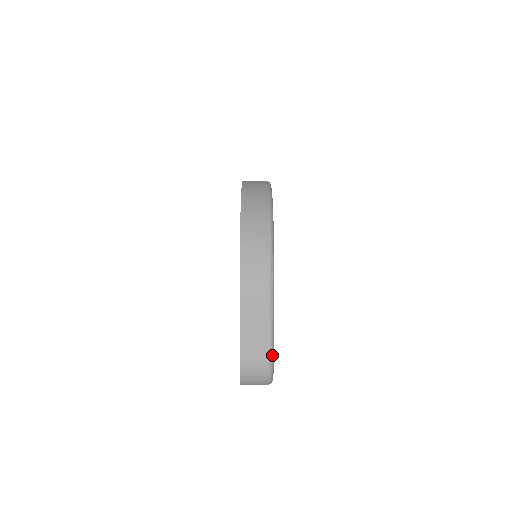
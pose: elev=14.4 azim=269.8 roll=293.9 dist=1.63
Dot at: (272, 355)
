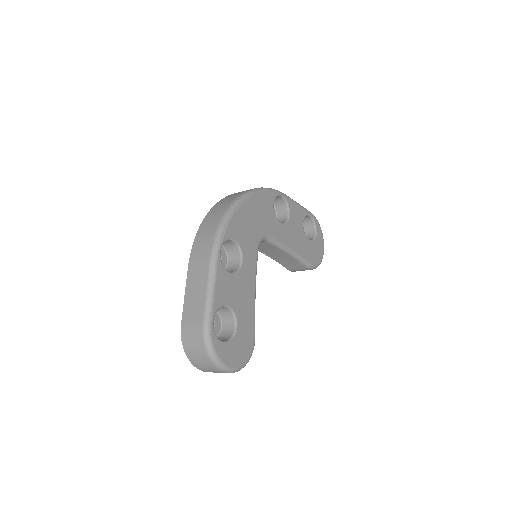
Dot at: (208, 320)
